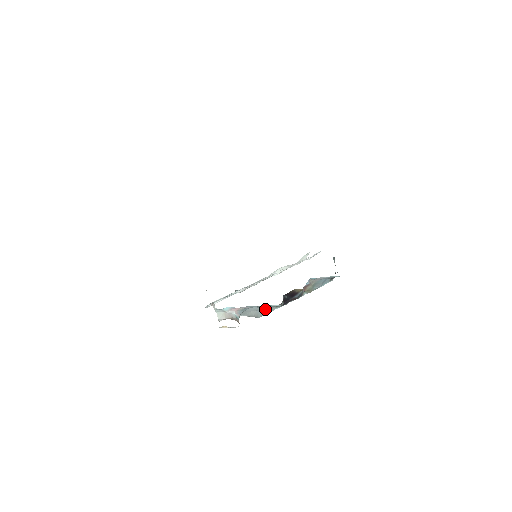
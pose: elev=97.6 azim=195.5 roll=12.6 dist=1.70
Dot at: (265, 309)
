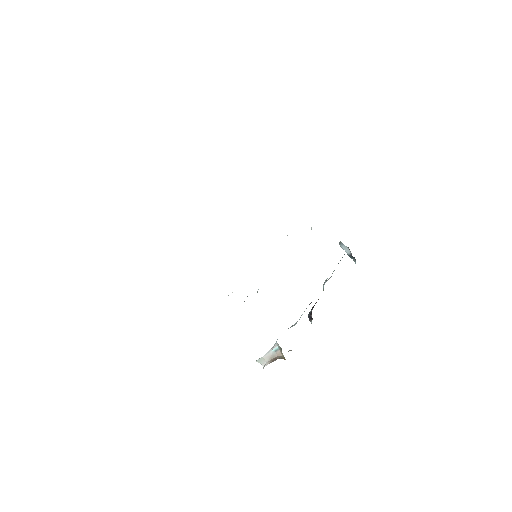
Dot at: occluded
